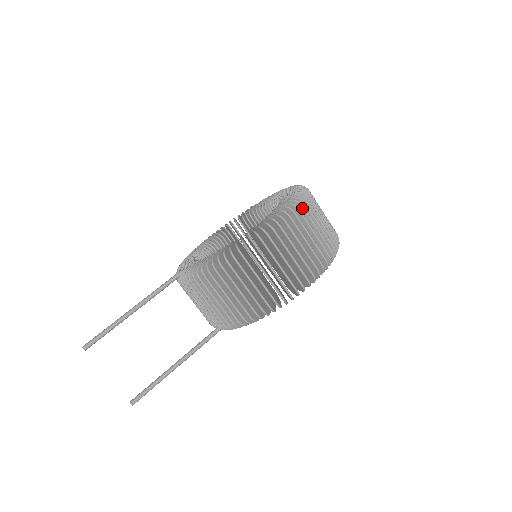
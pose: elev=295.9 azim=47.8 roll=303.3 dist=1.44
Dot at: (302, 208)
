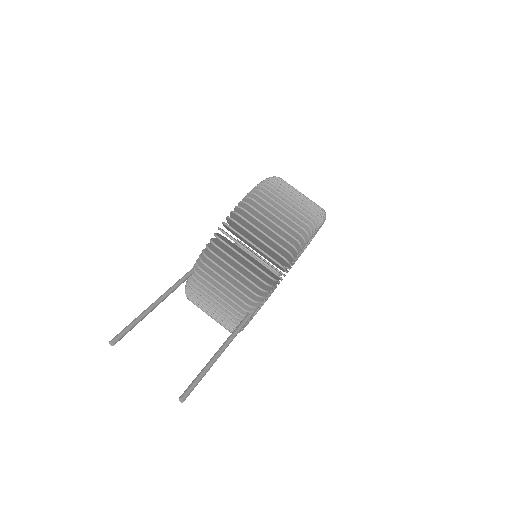
Dot at: occluded
